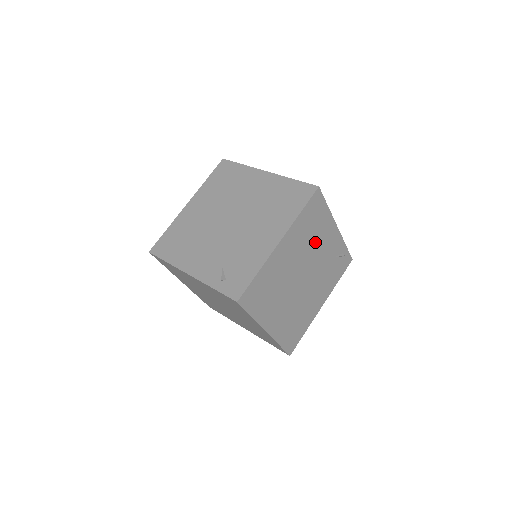
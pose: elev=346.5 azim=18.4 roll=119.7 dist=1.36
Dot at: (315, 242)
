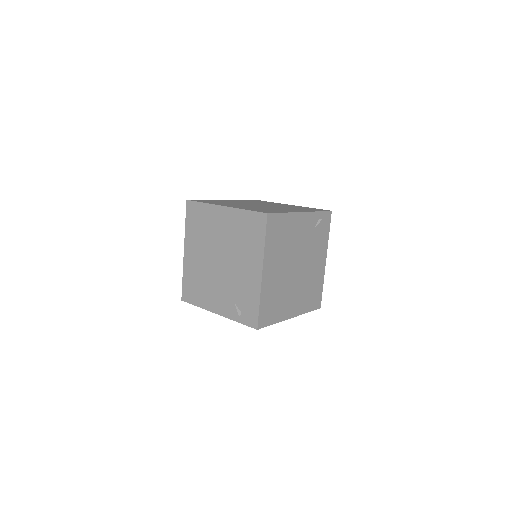
Dot at: (290, 241)
